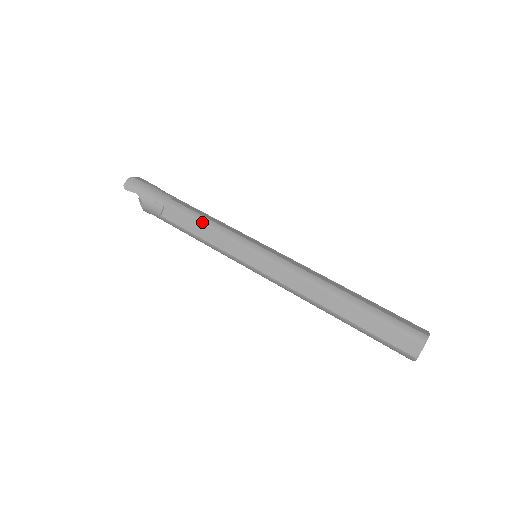
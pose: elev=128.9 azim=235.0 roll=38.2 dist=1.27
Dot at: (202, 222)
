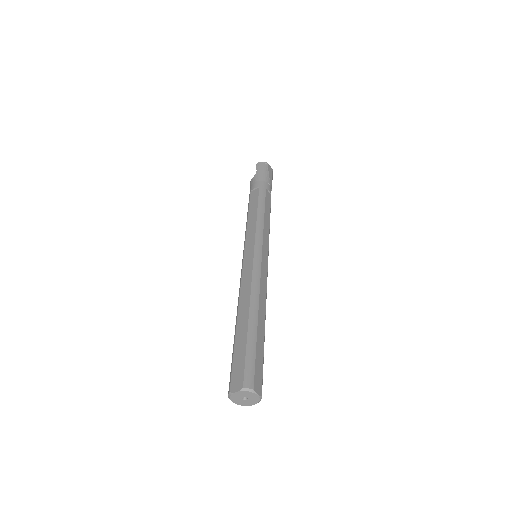
Dot at: (259, 211)
